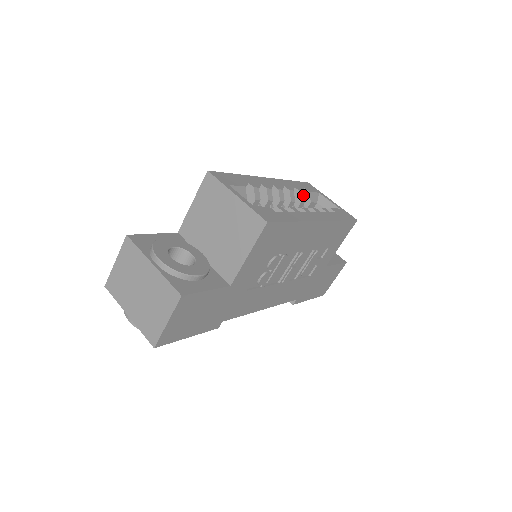
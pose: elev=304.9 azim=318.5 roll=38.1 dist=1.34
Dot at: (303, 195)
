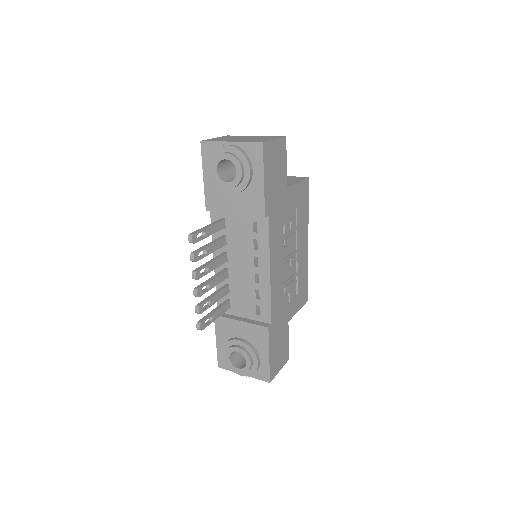
Dot at: occluded
